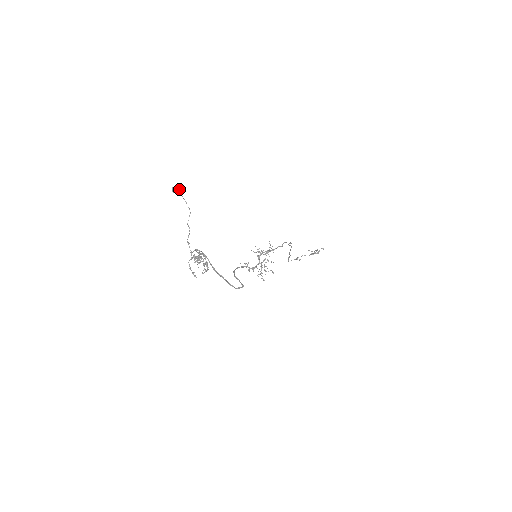
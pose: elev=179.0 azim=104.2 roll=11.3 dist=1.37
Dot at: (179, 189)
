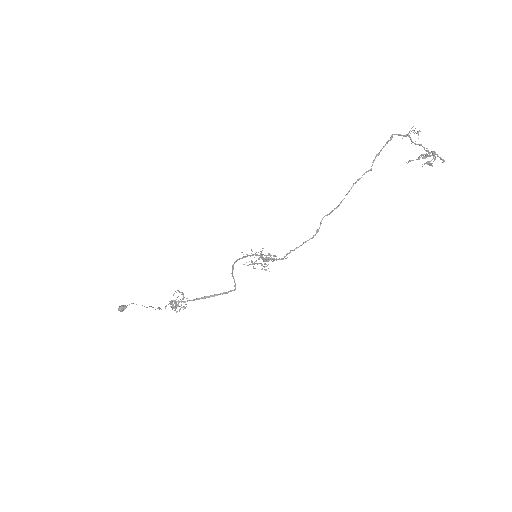
Dot at: (123, 309)
